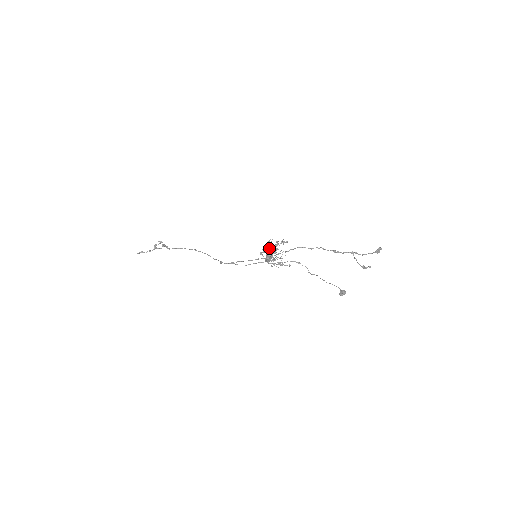
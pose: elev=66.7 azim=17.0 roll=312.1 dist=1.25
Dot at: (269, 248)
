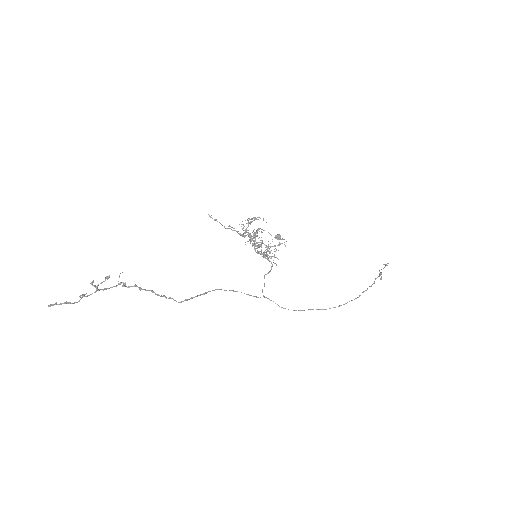
Dot at: occluded
